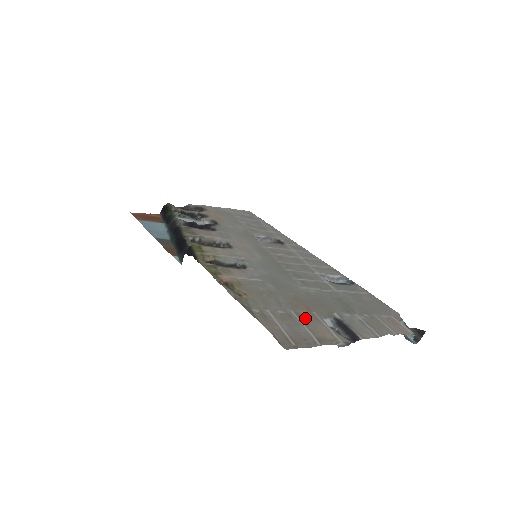
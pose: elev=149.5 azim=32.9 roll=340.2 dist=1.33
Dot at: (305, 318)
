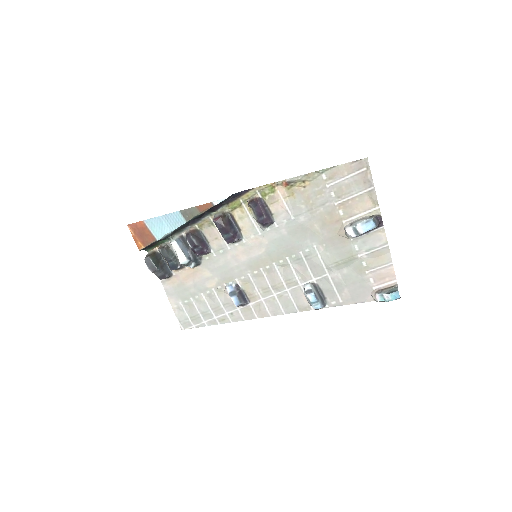
Dot at: (347, 205)
